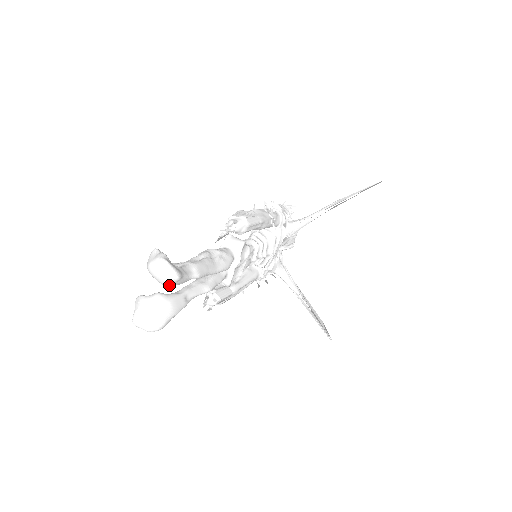
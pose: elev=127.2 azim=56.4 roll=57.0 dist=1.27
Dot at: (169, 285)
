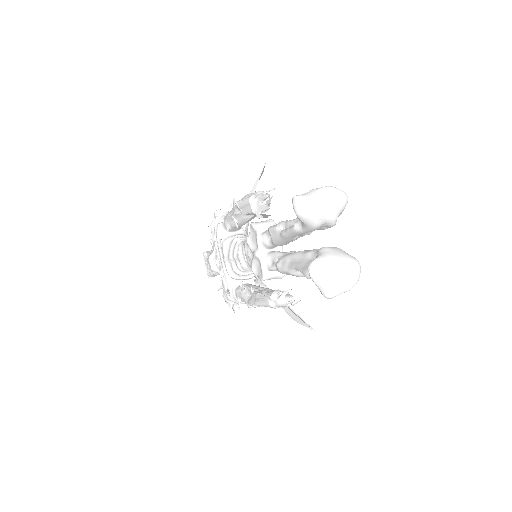
Dot at: (336, 220)
